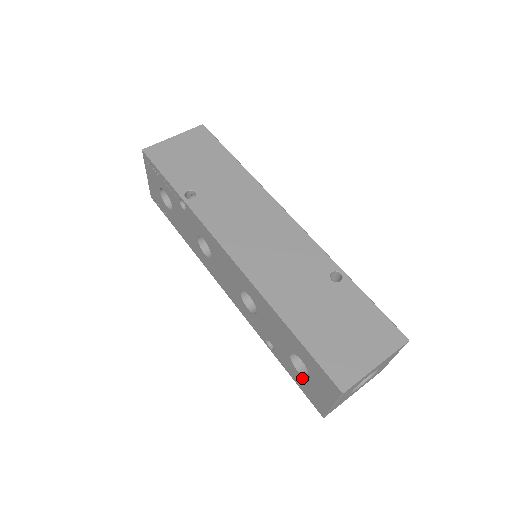
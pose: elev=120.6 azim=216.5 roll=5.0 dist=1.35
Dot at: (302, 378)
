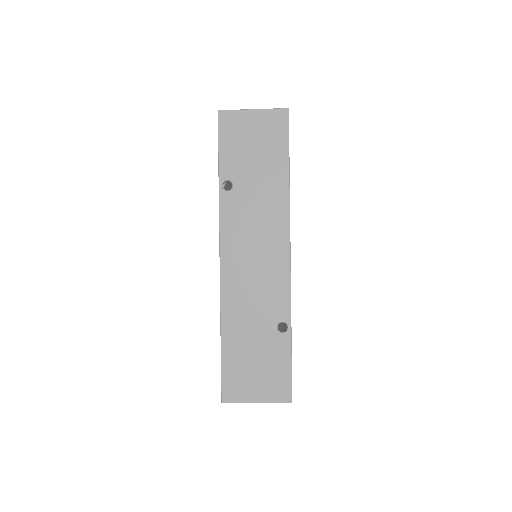
Dot at: occluded
